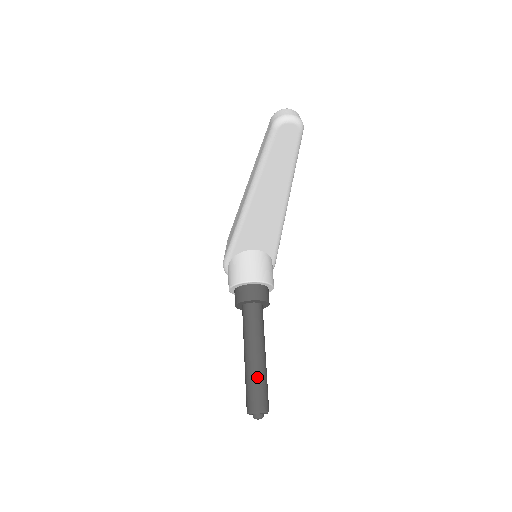
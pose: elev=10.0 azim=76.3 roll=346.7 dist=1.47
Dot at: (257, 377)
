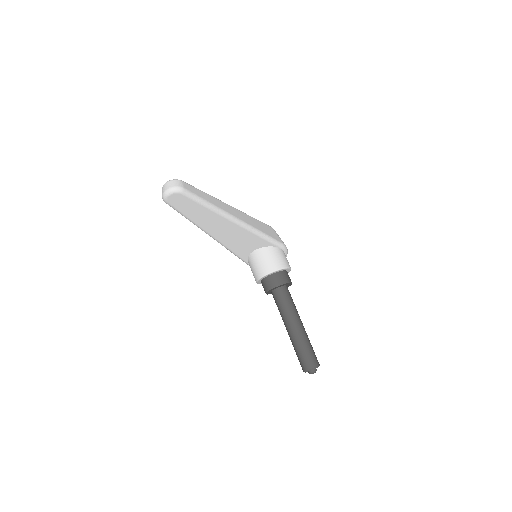
Dot at: (297, 346)
